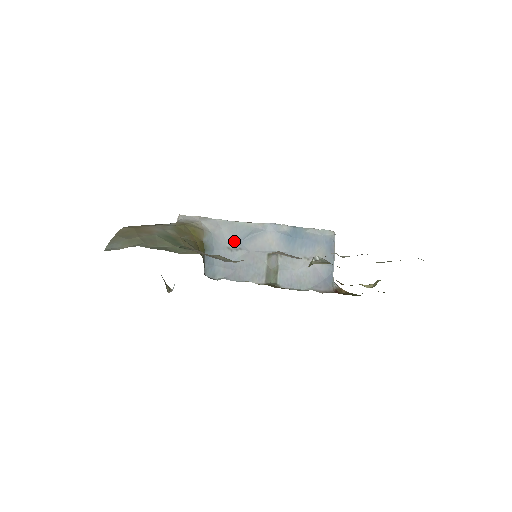
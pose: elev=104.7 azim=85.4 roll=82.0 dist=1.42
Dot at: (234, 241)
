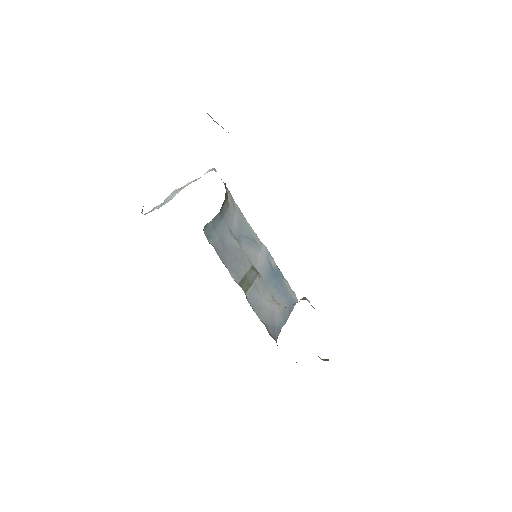
Dot at: (237, 230)
